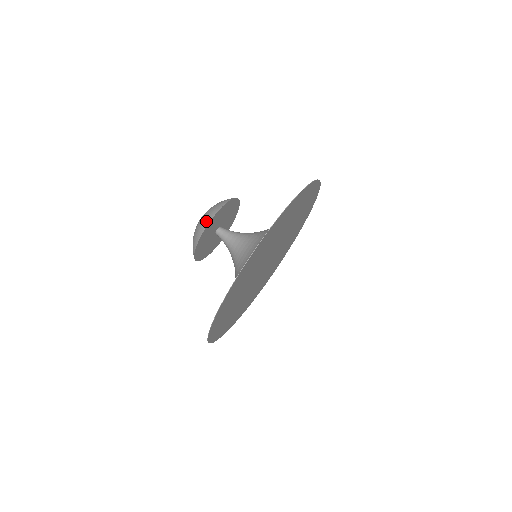
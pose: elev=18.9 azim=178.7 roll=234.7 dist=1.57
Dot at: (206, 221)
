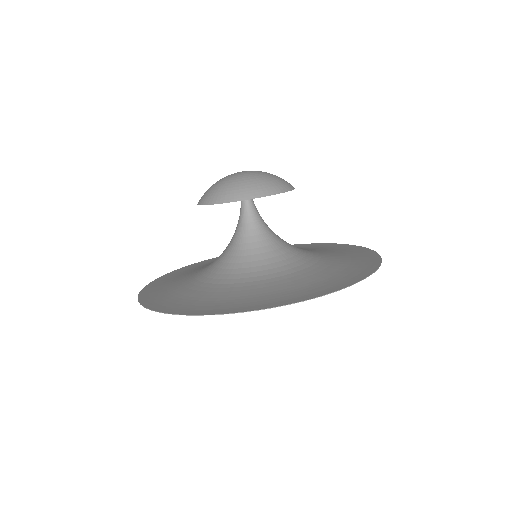
Dot at: (218, 197)
